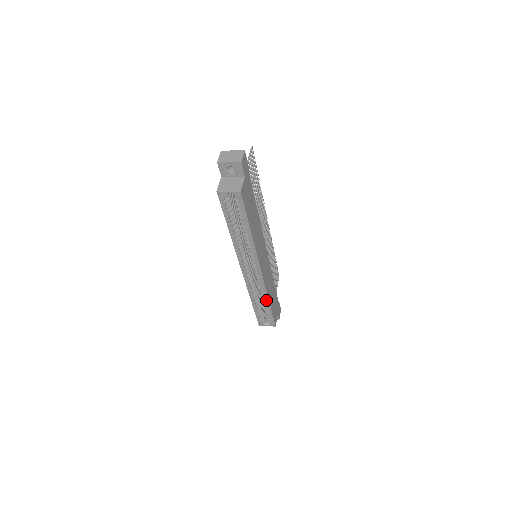
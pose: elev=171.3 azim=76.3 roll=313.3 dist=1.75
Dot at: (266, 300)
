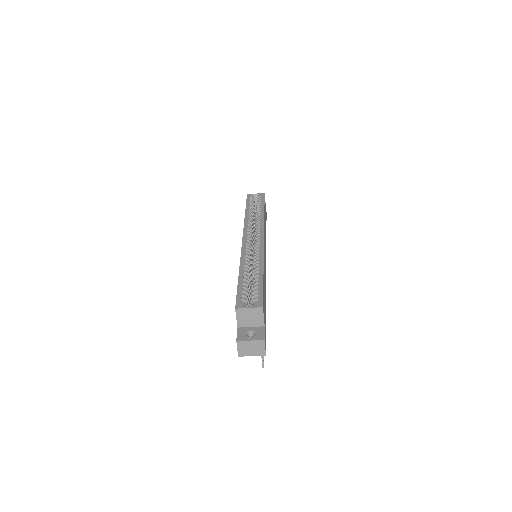
Dot at: (260, 267)
